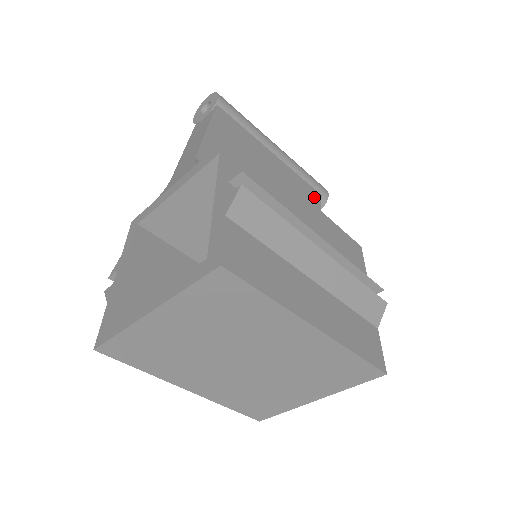
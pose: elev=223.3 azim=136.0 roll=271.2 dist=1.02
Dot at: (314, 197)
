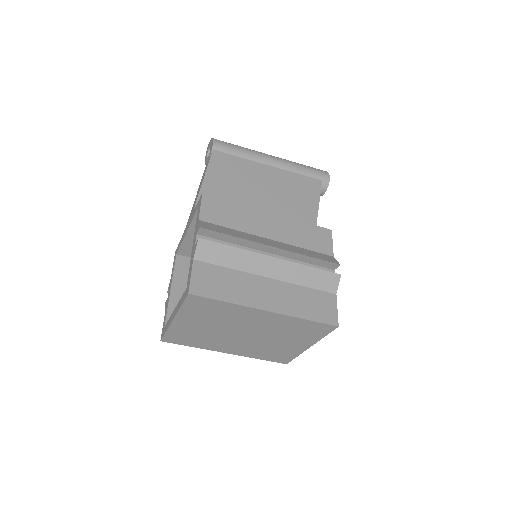
Dot at: (313, 186)
